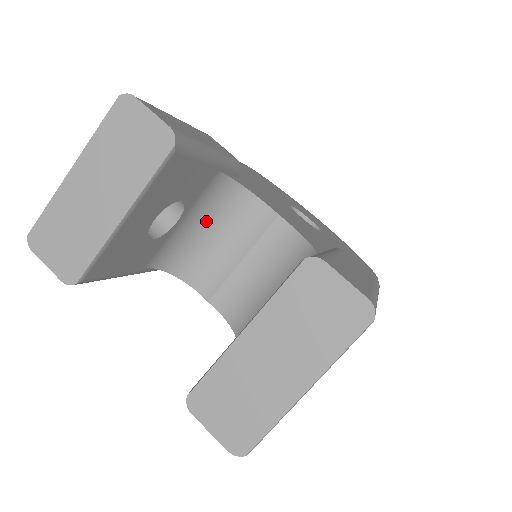
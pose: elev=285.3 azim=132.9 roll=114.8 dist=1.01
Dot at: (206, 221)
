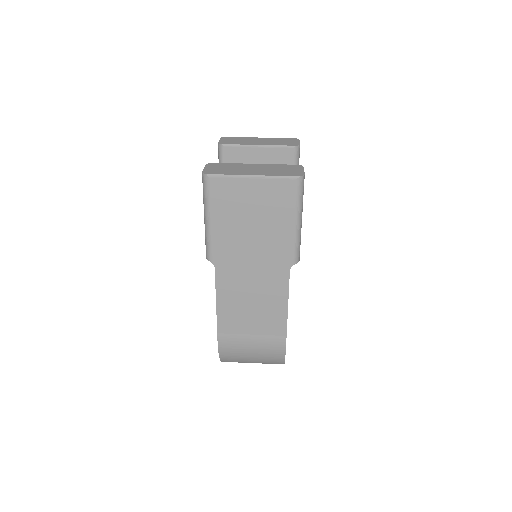
Dot at: occluded
